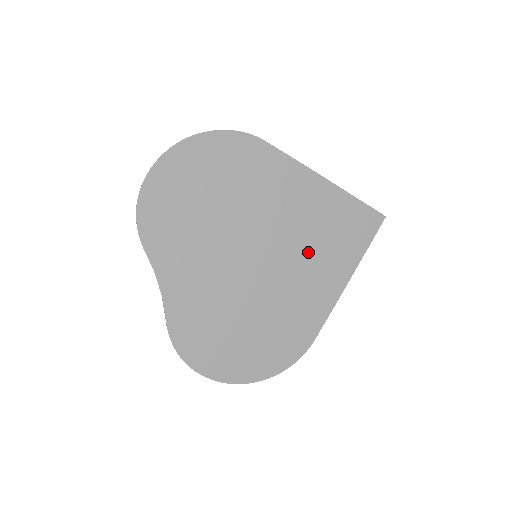
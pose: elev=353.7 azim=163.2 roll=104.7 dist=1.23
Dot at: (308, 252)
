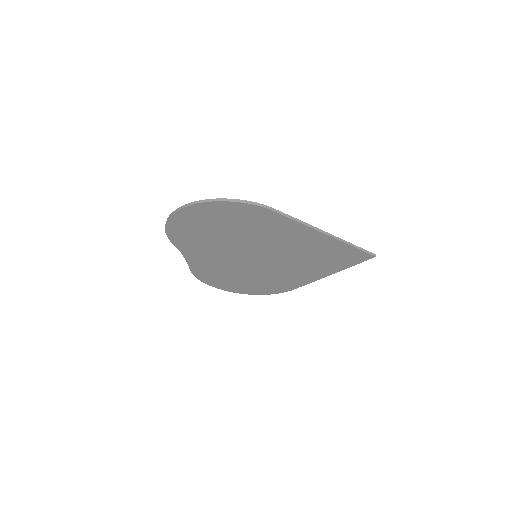
Dot at: (298, 261)
